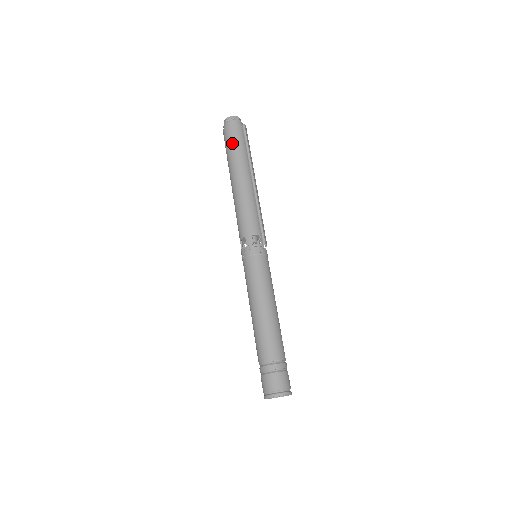
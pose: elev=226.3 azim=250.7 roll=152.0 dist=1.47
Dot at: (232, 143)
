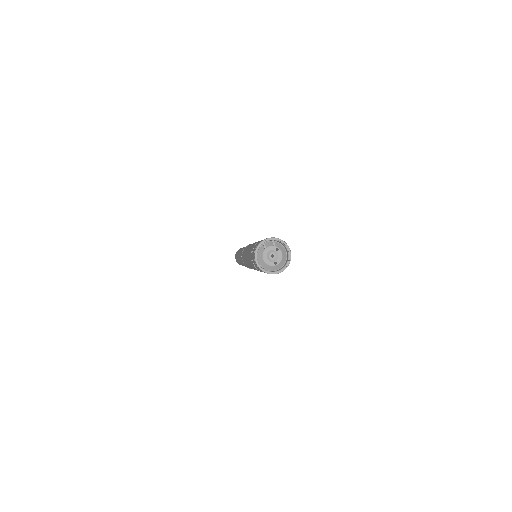
Dot at: occluded
